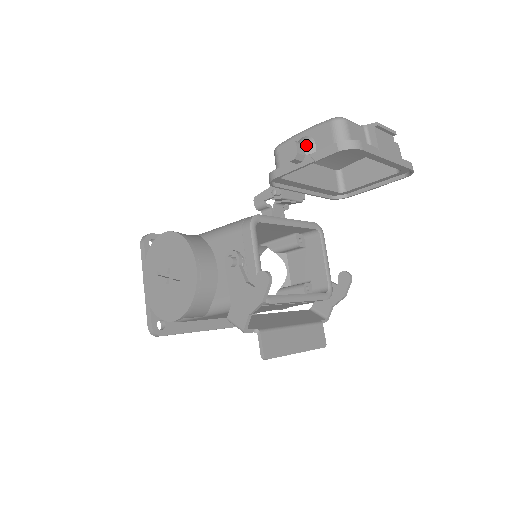
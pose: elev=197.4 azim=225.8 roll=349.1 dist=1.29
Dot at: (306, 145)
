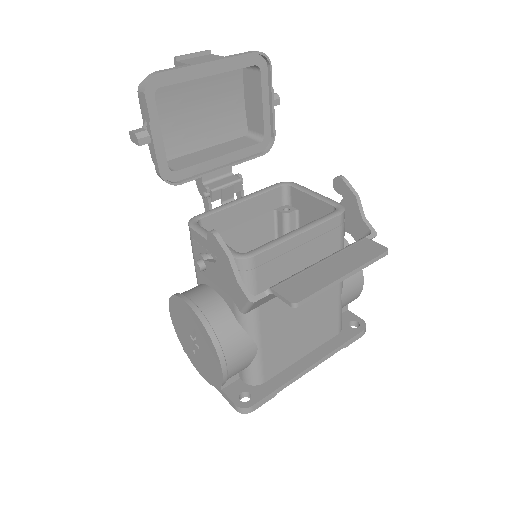
Dot at: (143, 126)
